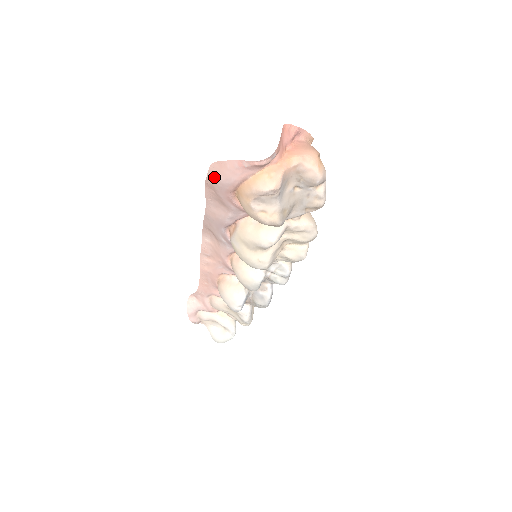
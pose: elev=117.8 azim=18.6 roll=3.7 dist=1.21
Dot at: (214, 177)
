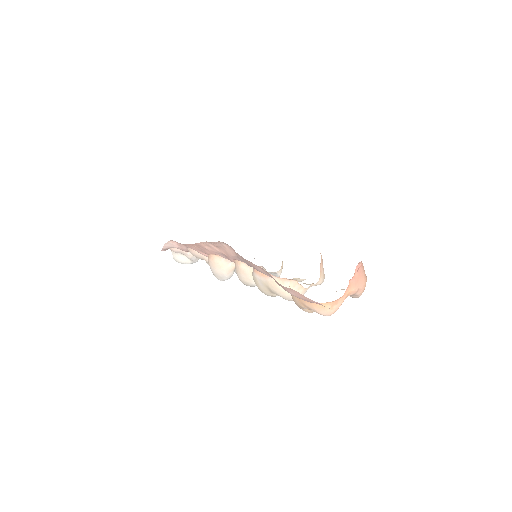
Dot at: (287, 290)
